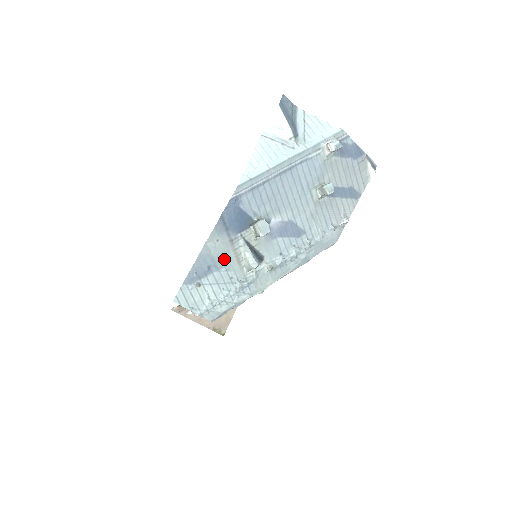
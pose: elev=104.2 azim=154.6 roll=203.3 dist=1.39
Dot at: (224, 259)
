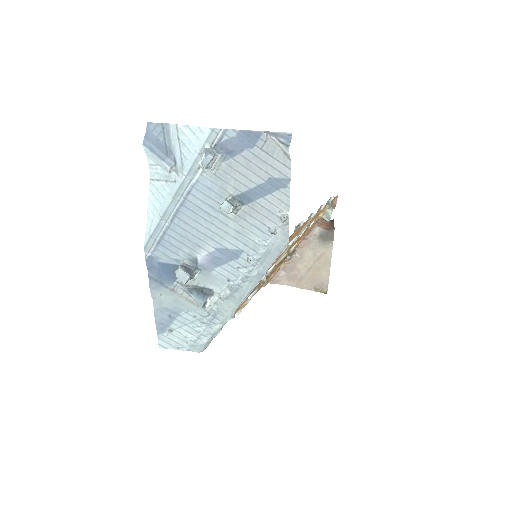
Dot at: (178, 305)
